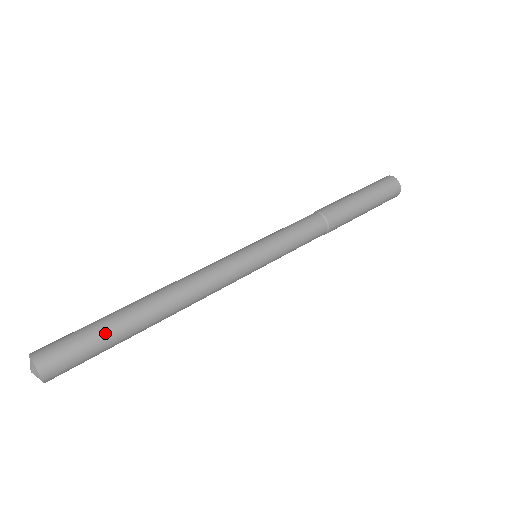
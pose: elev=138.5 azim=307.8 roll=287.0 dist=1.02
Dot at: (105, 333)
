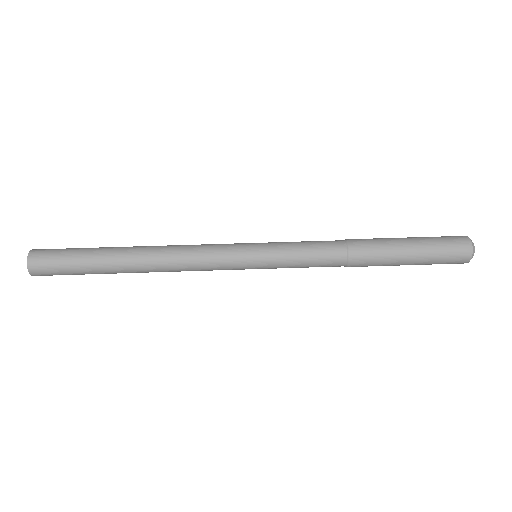
Dot at: (86, 259)
